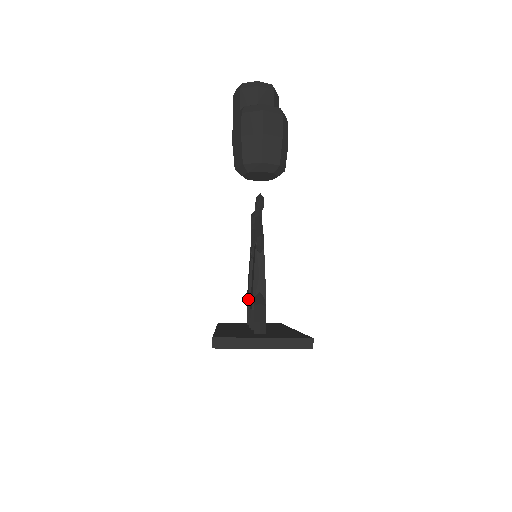
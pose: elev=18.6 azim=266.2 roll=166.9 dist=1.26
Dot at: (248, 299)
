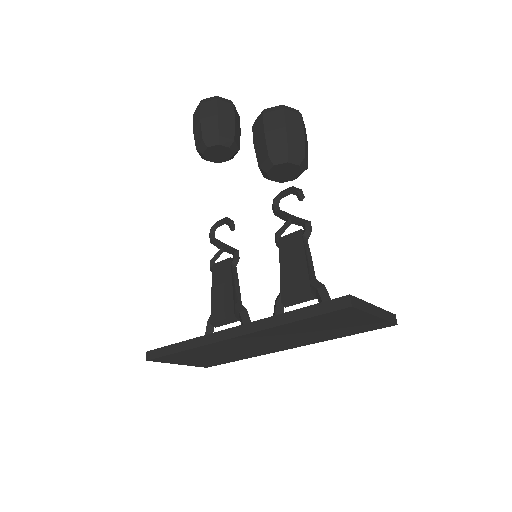
Dot at: (234, 307)
